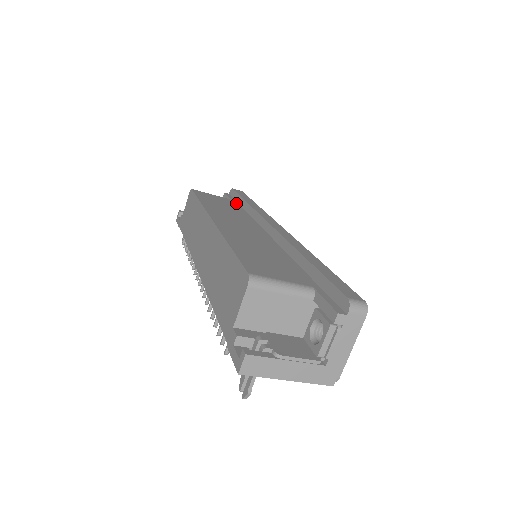
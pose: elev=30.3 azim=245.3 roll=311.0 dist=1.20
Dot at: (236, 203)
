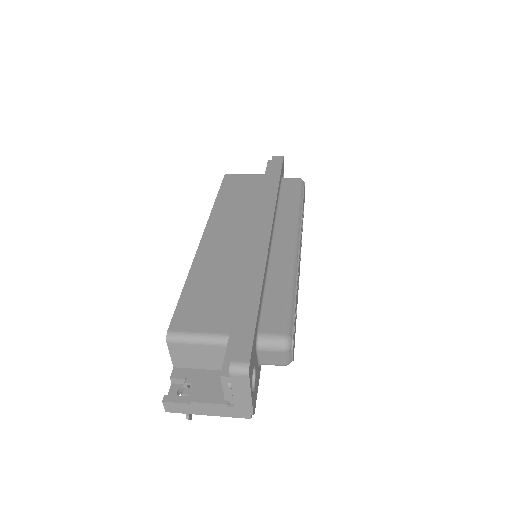
Dot at: (266, 180)
